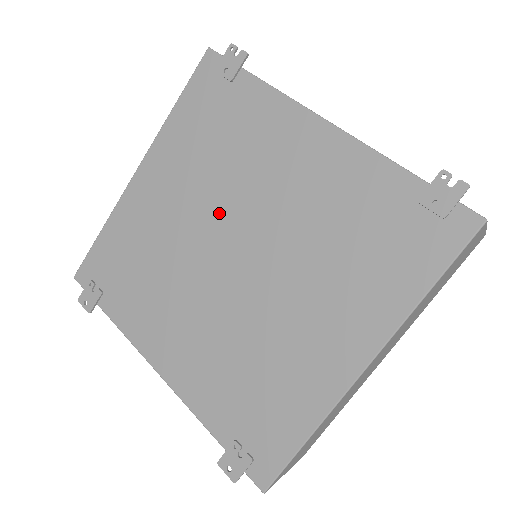
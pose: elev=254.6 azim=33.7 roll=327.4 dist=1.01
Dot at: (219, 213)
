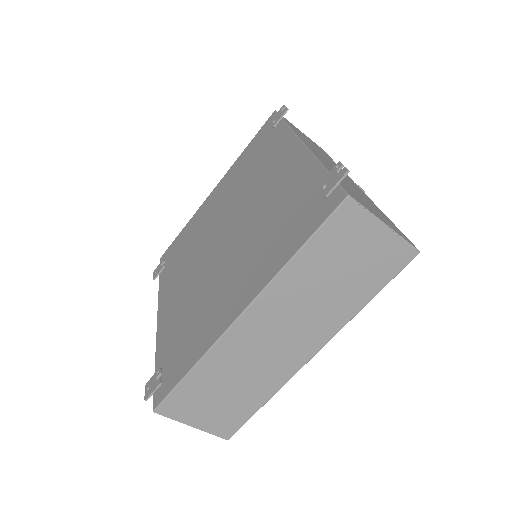
Dot at: (231, 210)
